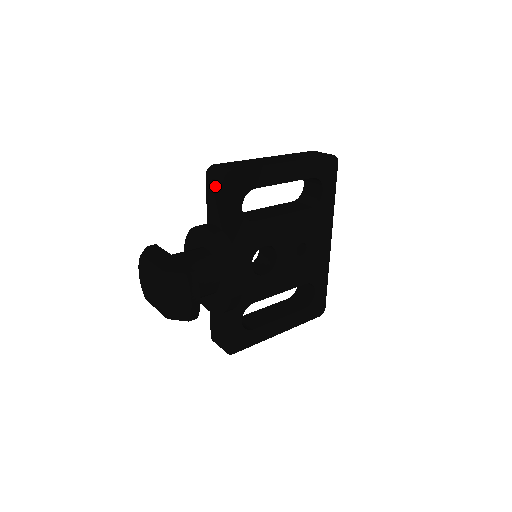
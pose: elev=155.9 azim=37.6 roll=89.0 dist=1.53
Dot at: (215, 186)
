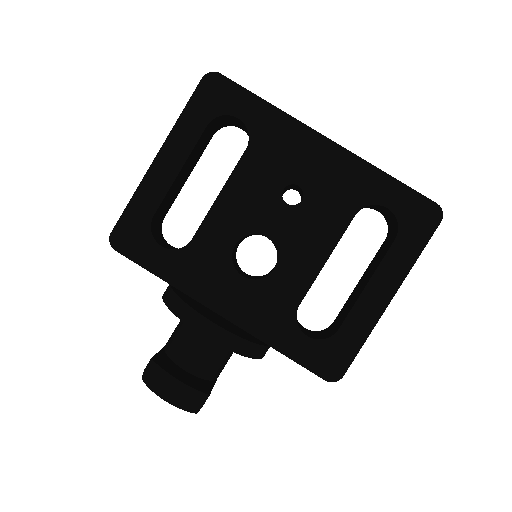
Dot at: occluded
